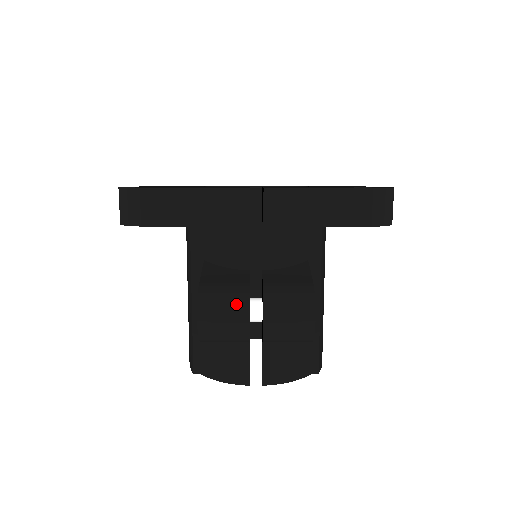
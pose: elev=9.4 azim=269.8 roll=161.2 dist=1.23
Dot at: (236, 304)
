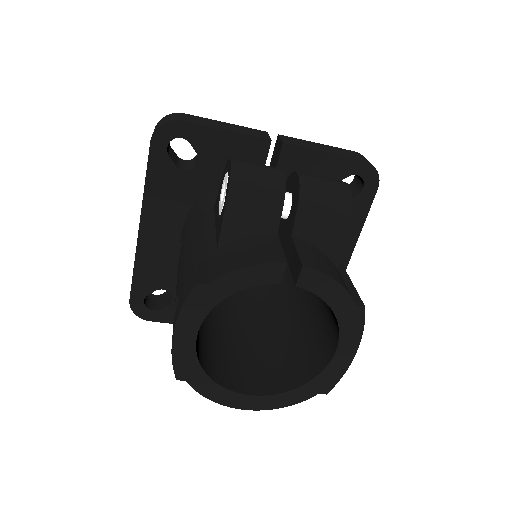
Dot at: occluded
